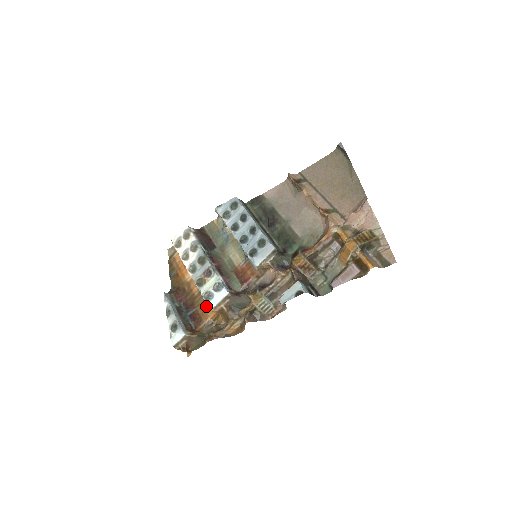
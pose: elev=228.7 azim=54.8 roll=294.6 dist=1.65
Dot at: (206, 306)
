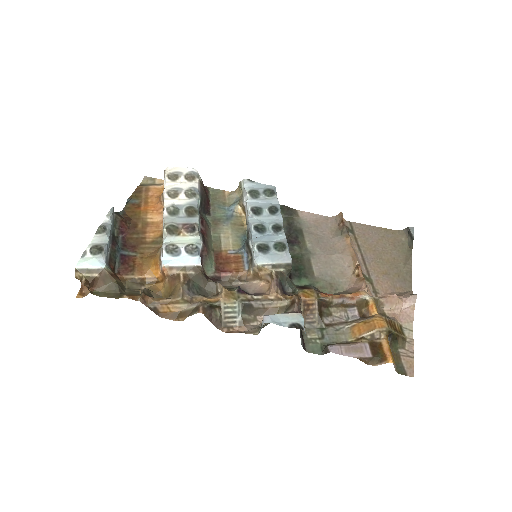
Dot at: (155, 260)
